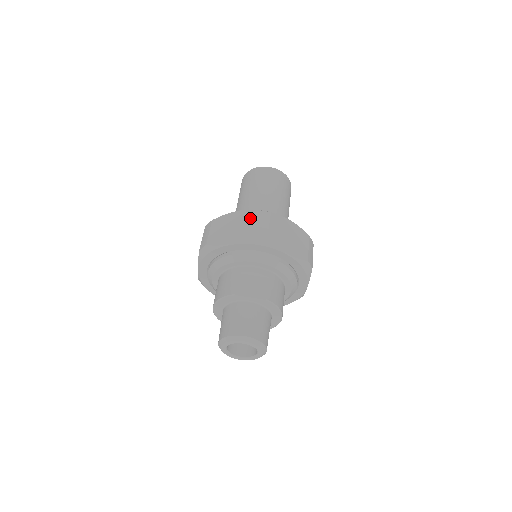
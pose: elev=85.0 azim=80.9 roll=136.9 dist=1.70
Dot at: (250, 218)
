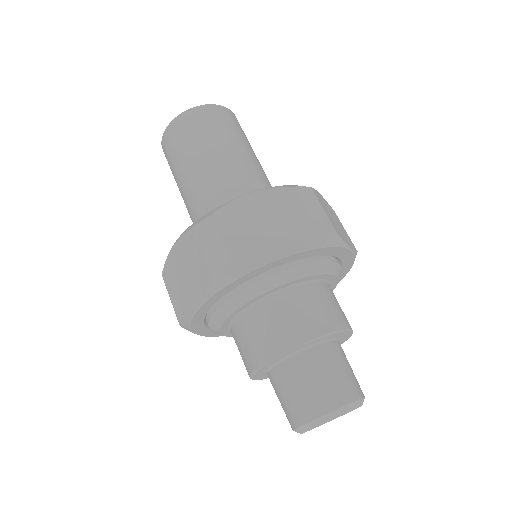
Dot at: (193, 248)
